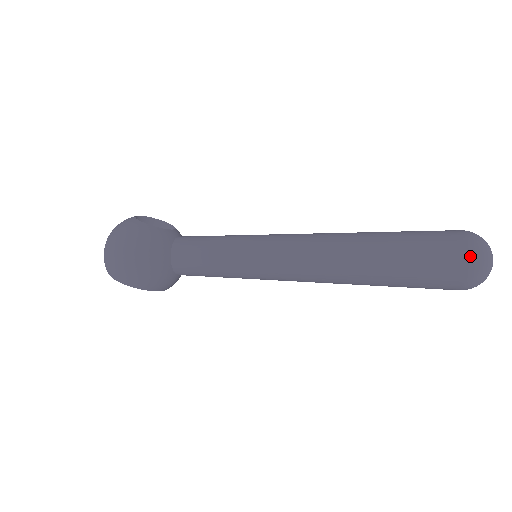
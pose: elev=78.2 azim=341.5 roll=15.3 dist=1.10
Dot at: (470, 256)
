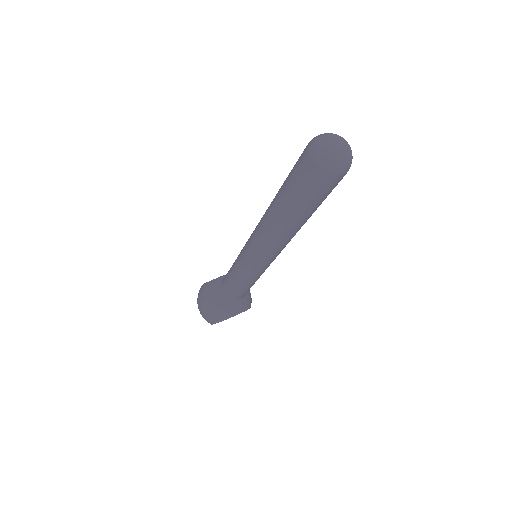
Dot at: (311, 155)
